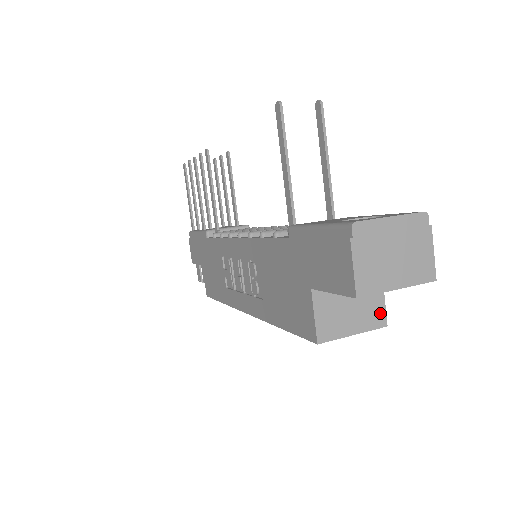
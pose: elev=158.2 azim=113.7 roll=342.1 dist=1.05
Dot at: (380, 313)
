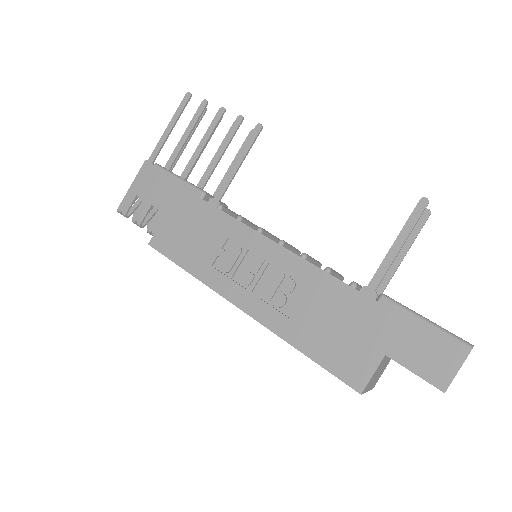
Dot at: (378, 379)
